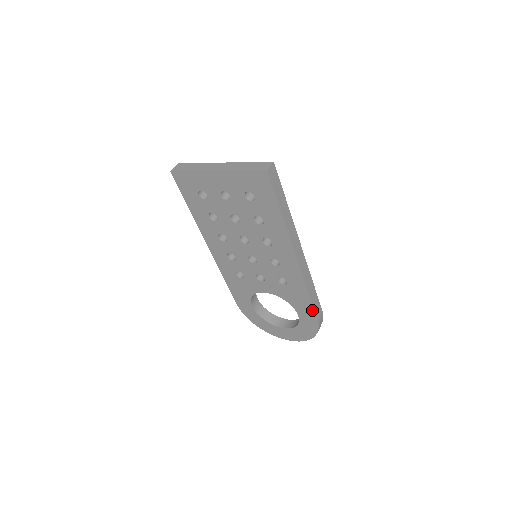
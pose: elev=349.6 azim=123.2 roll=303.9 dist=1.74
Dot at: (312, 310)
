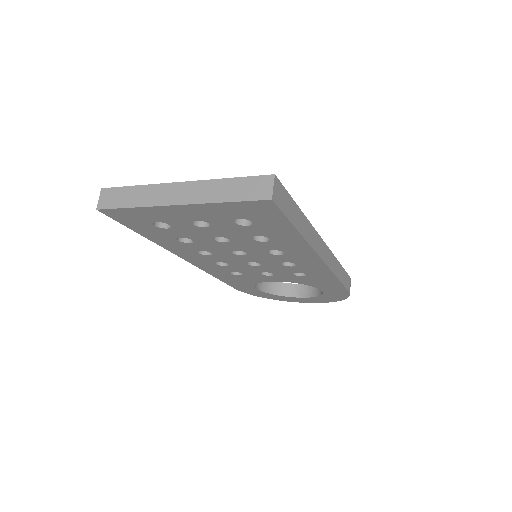
Dot at: (342, 288)
